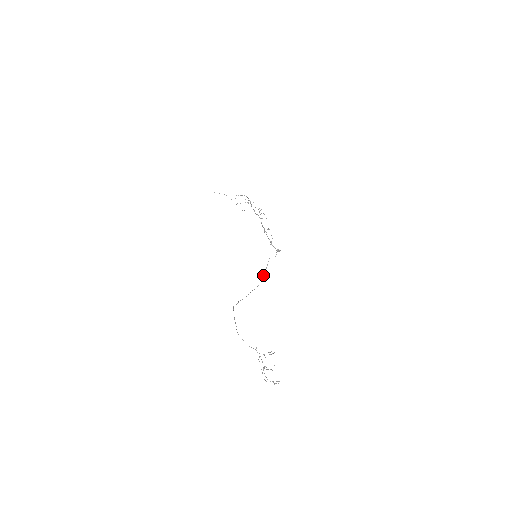
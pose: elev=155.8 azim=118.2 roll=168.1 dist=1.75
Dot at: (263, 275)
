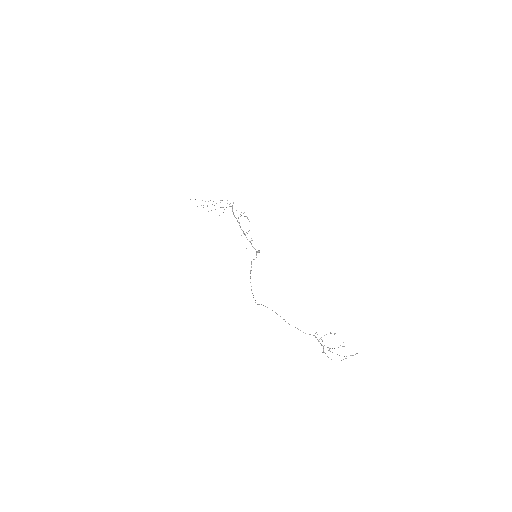
Dot at: (250, 277)
